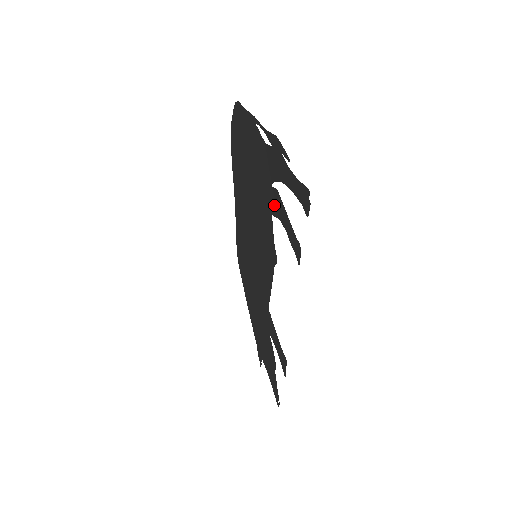
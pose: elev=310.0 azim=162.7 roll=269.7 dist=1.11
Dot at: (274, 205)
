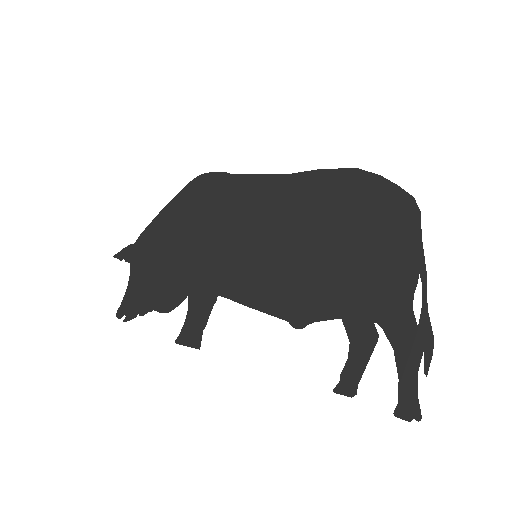
Dot at: (357, 327)
